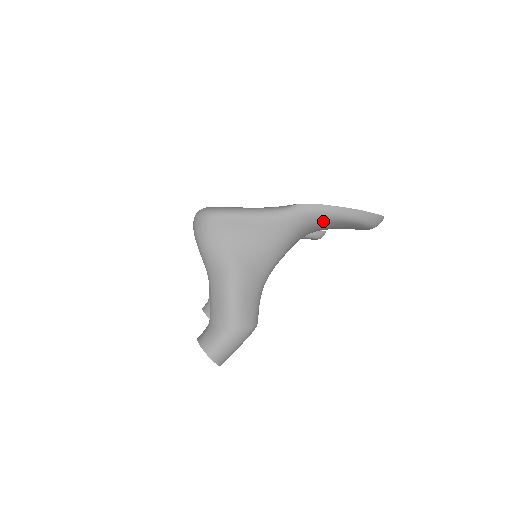
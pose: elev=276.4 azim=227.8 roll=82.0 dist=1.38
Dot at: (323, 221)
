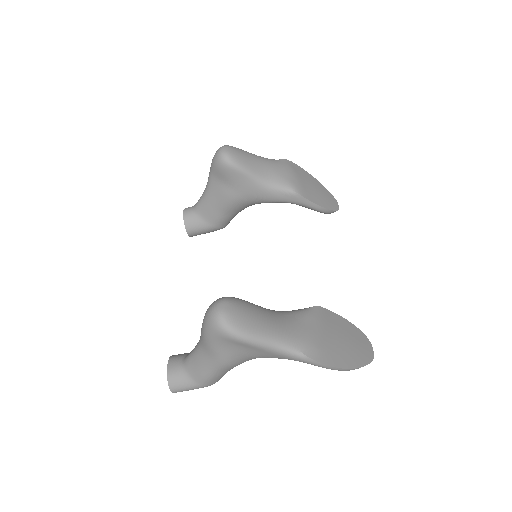
Dot at: occluded
